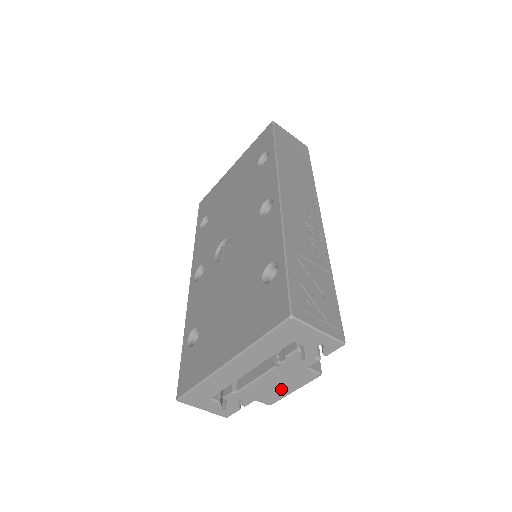
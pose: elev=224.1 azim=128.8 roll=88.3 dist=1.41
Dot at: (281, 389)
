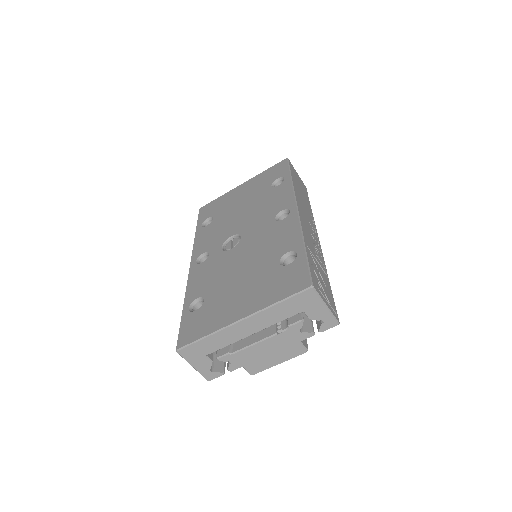
Dot at: (270, 359)
